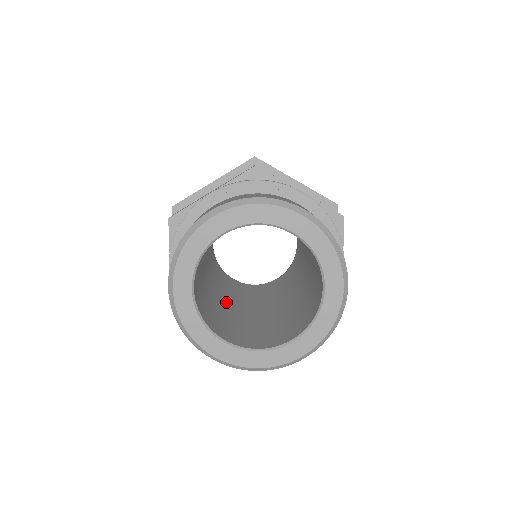
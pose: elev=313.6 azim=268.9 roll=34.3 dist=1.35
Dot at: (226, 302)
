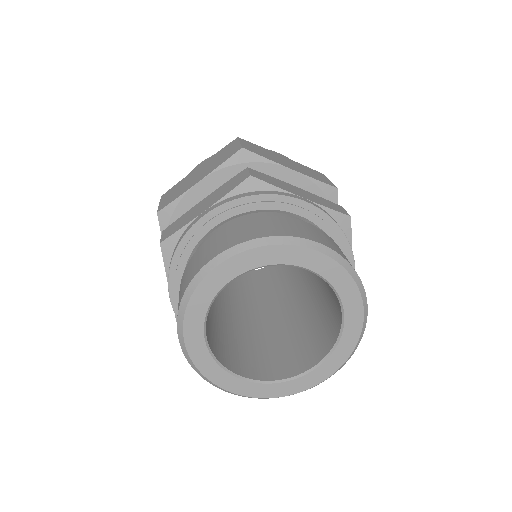
Dot at: (232, 312)
